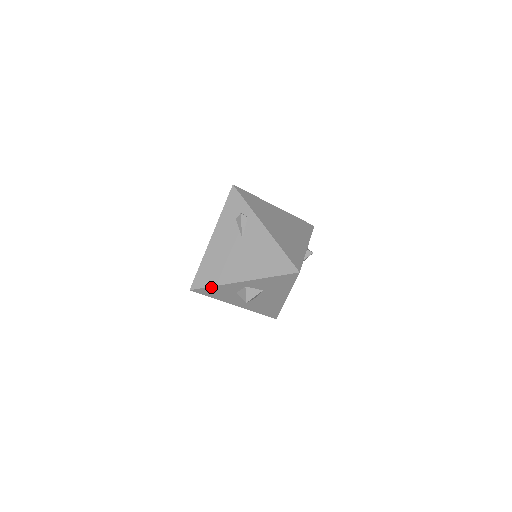
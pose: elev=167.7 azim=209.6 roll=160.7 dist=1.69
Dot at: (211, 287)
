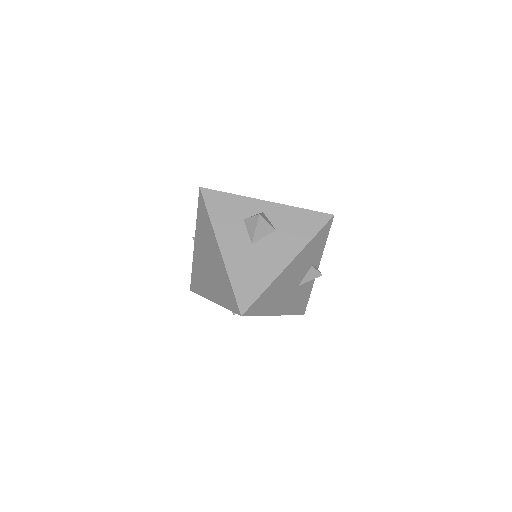
Dot at: (226, 194)
